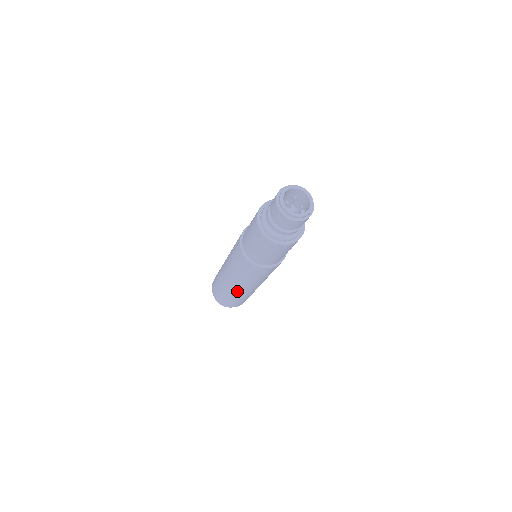
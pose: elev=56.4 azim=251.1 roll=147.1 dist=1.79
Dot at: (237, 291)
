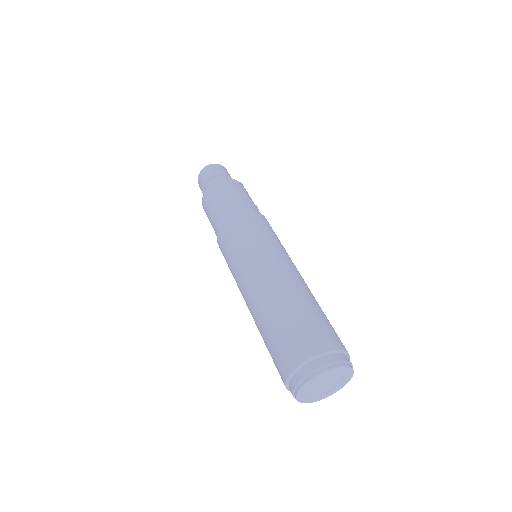
Dot at: (274, 285)
